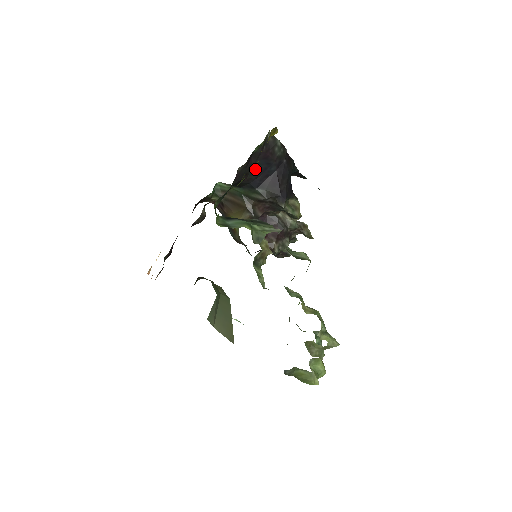
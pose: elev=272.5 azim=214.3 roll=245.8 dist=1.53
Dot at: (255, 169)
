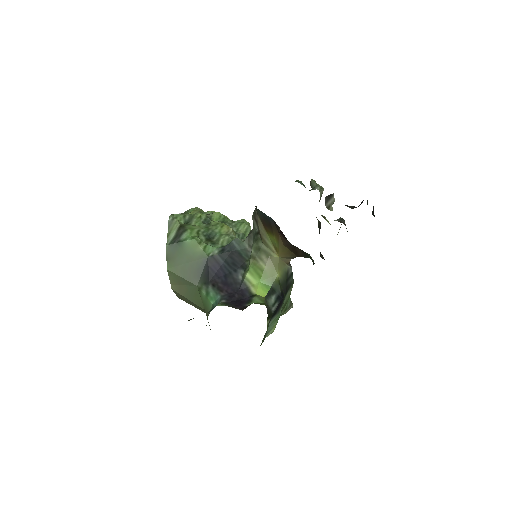
Dot at: occluded
